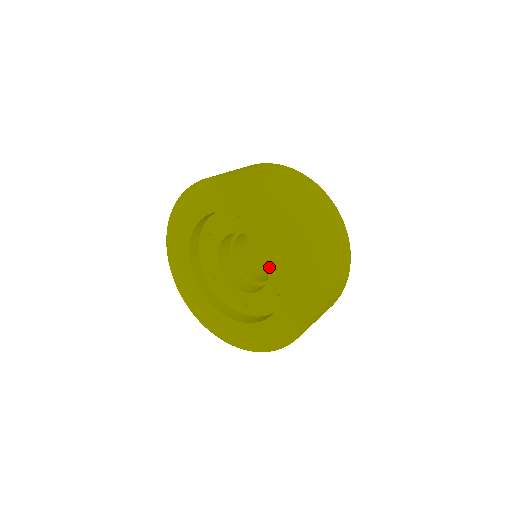
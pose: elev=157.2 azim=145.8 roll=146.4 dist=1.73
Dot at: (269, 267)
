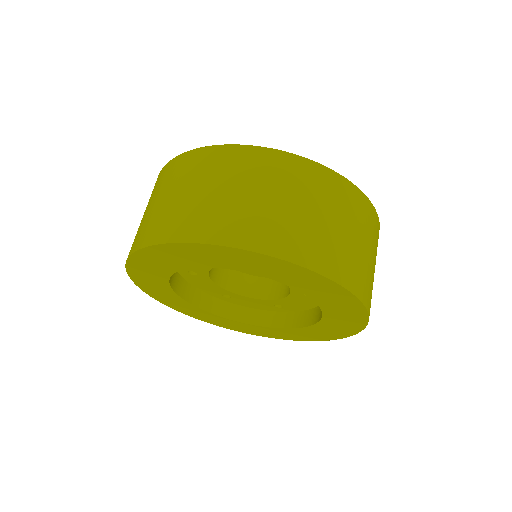
Dot at: occluded
